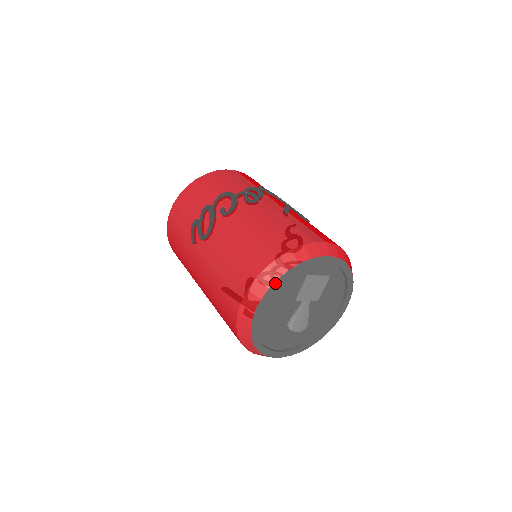
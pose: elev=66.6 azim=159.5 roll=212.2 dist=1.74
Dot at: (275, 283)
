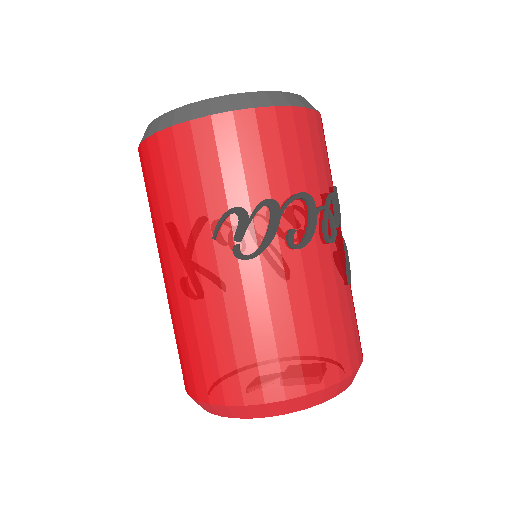
Dot at: (298, 410)
